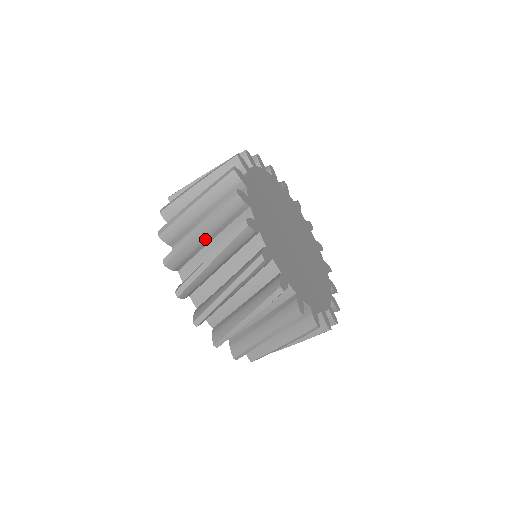
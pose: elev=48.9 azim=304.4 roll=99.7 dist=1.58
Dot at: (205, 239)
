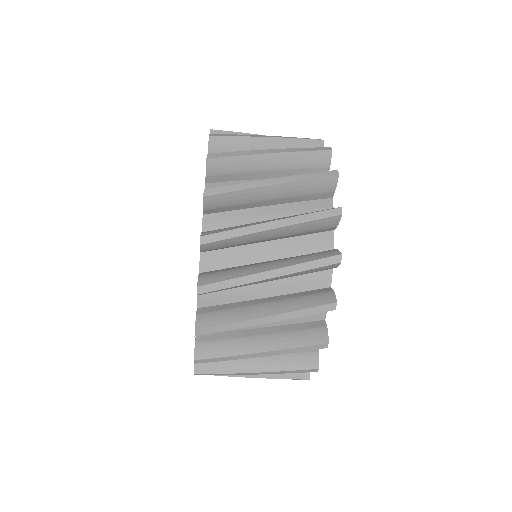
Dot at: (266, 239)
